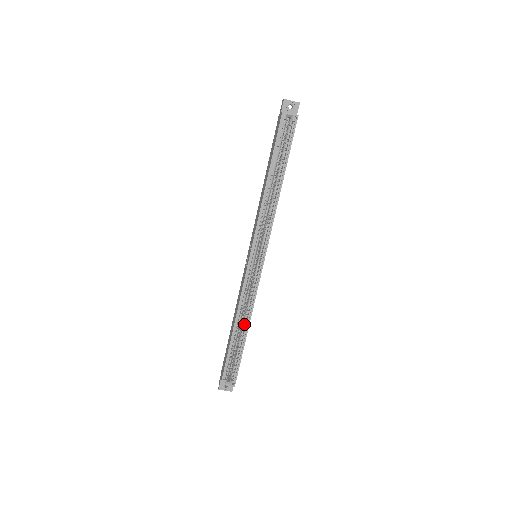
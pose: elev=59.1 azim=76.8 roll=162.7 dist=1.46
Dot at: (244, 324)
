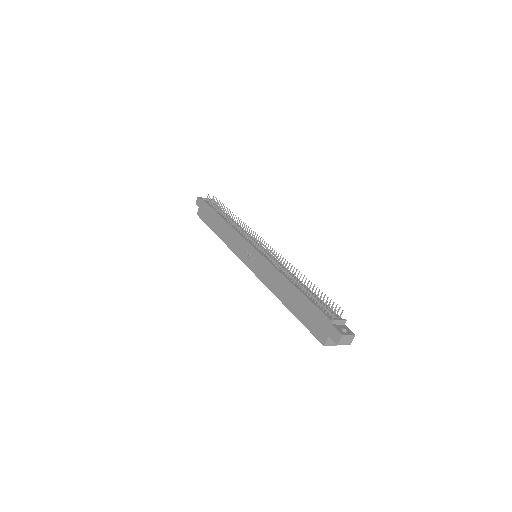
Dot at: occluded
